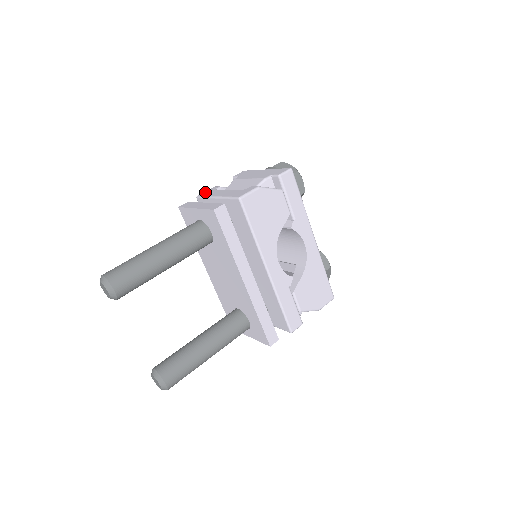
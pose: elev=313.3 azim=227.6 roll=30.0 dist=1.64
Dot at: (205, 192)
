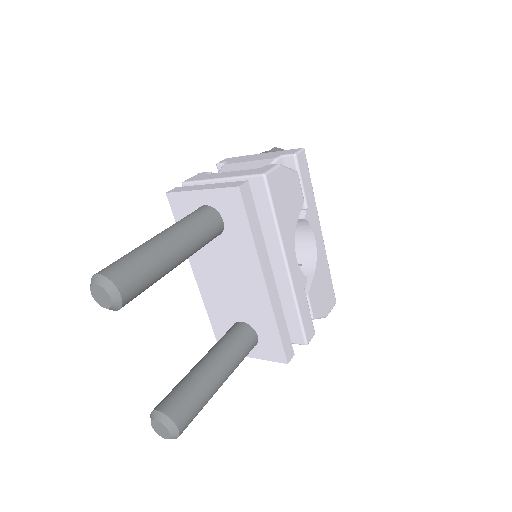
Dot at: (193, 177)
